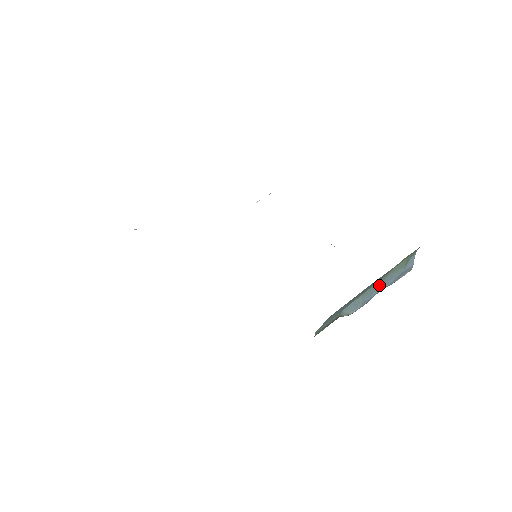
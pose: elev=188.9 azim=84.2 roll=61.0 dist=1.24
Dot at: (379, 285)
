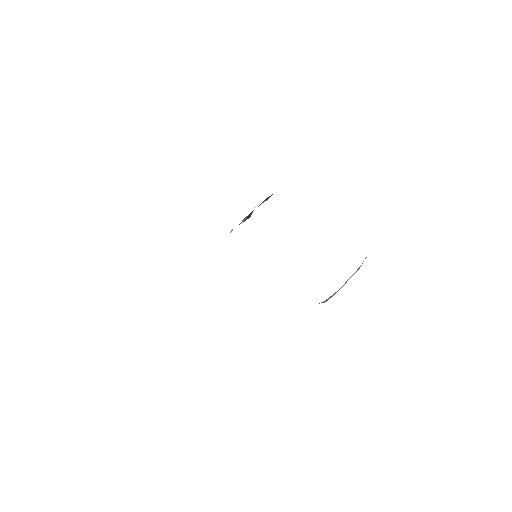
Dot at: occluded
